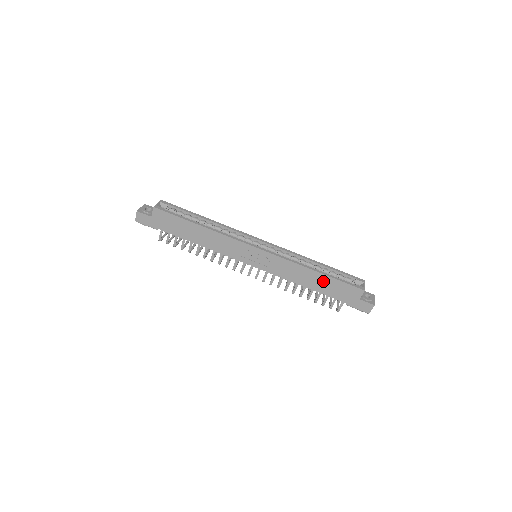
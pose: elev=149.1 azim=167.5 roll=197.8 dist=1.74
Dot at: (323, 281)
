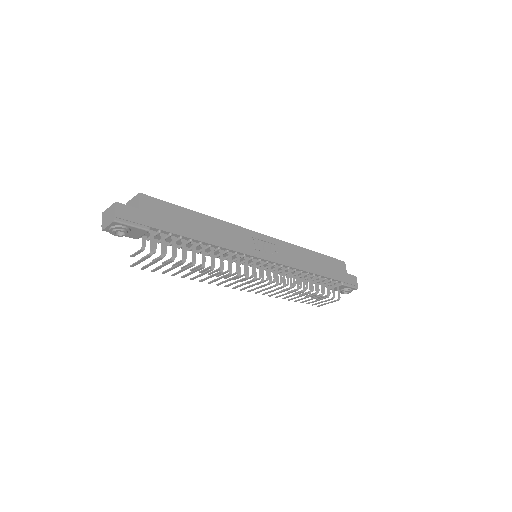
Dot at: (320, 261)
